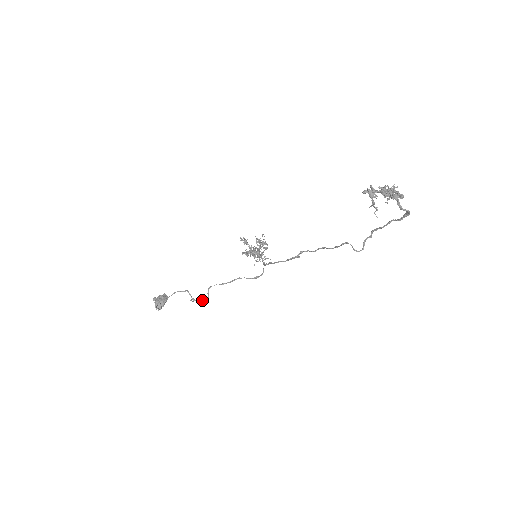
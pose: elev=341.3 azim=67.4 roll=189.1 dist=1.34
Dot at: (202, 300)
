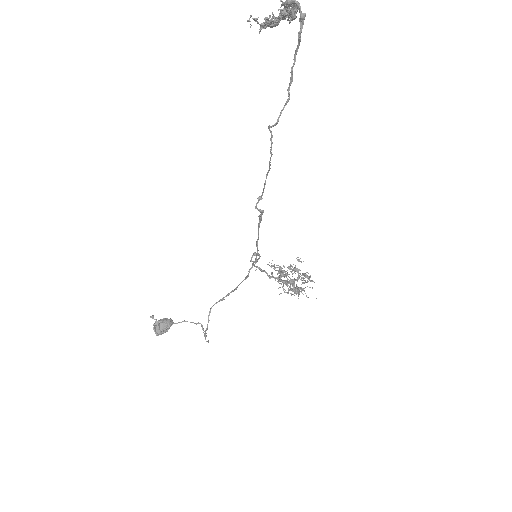
Dot at: (206, 330)
